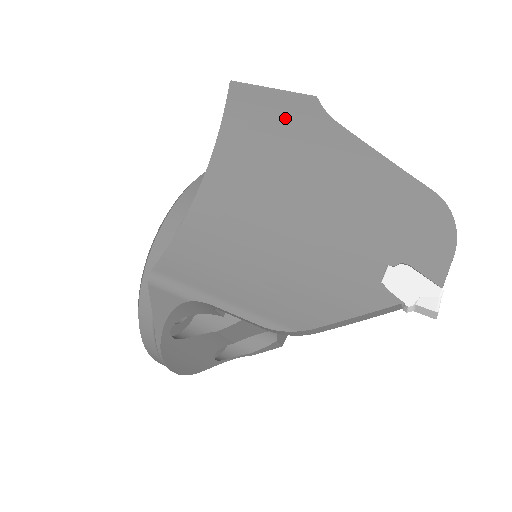
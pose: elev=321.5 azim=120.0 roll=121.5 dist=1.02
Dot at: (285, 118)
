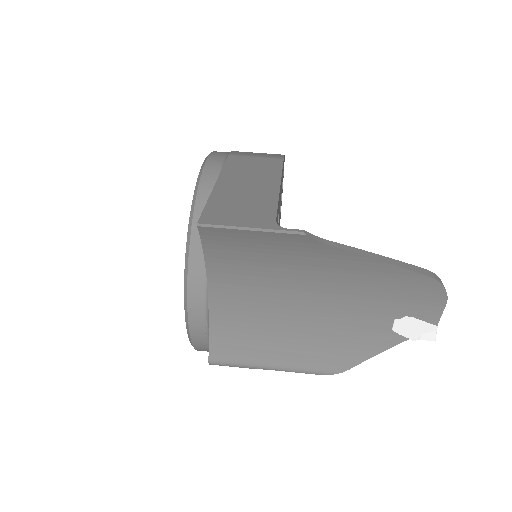
Dot at: (274, 244)
